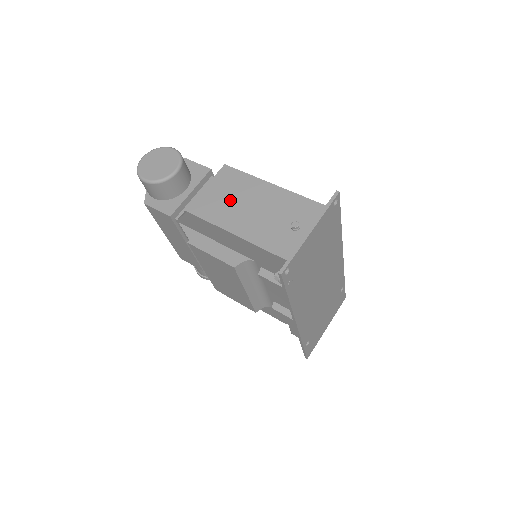
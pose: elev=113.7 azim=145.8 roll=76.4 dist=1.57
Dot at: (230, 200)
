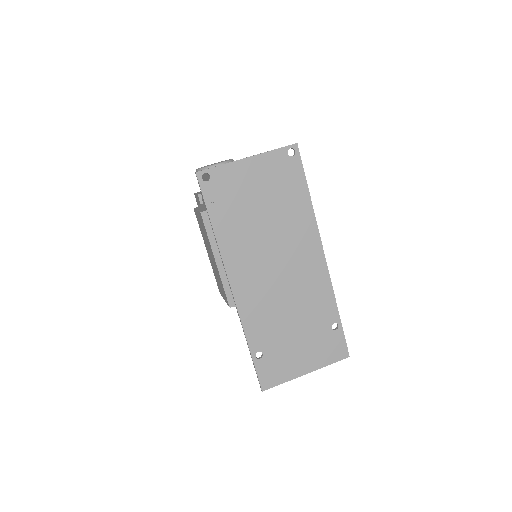
Dot at: occluded
